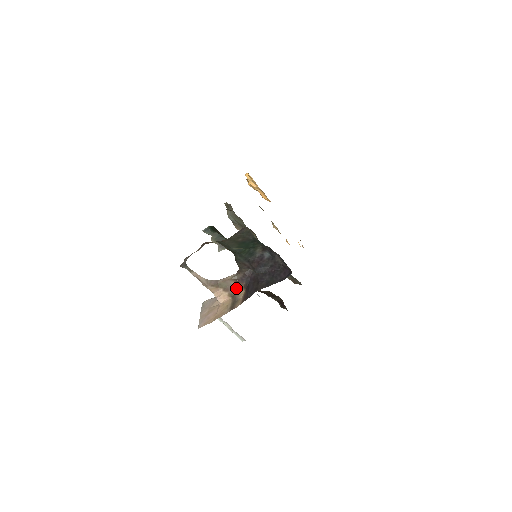
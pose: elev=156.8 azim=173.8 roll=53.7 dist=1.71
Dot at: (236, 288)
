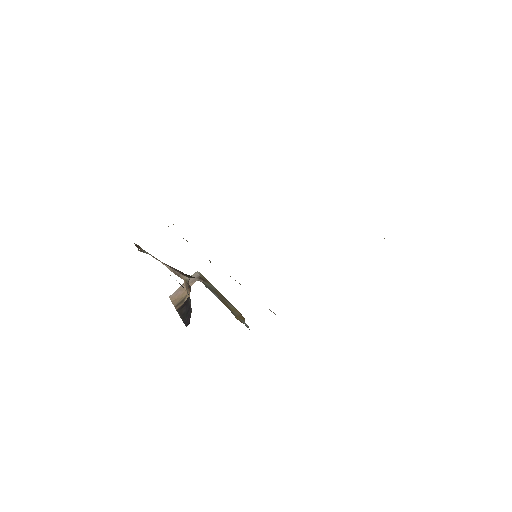
Dot at: (188, 290)
